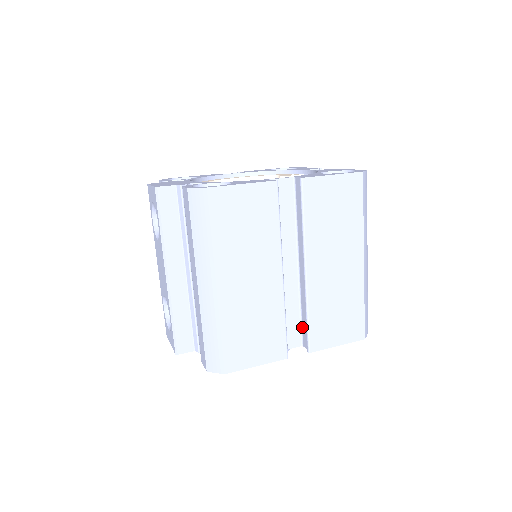
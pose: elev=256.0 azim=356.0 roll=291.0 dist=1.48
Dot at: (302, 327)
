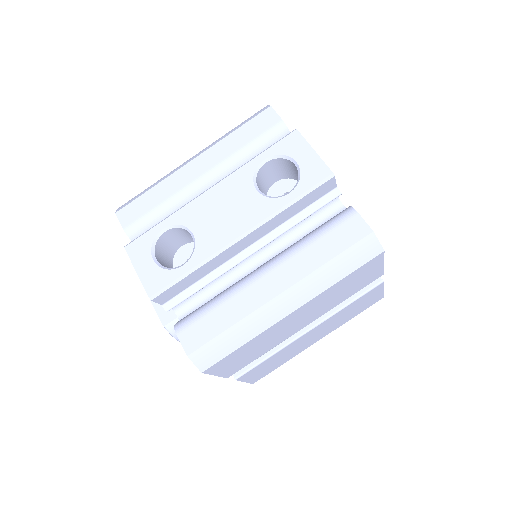
Dot at: occluded
